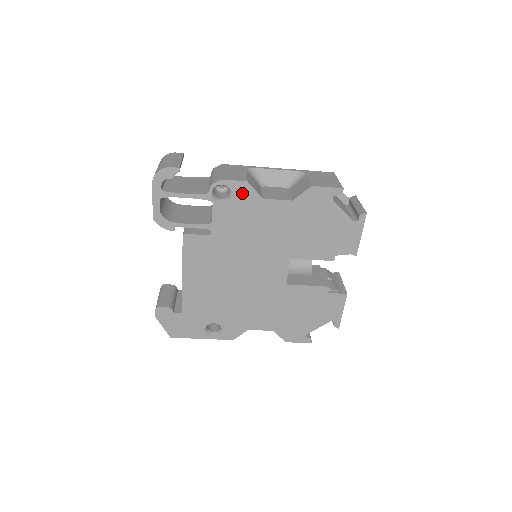
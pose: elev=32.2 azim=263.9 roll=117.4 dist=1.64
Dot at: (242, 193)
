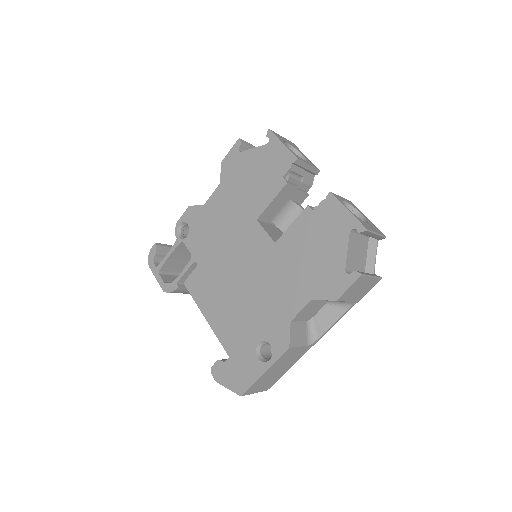
Dot at: (192, 216)
